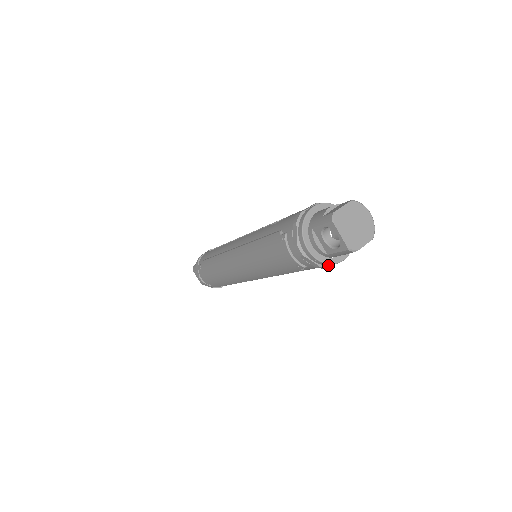
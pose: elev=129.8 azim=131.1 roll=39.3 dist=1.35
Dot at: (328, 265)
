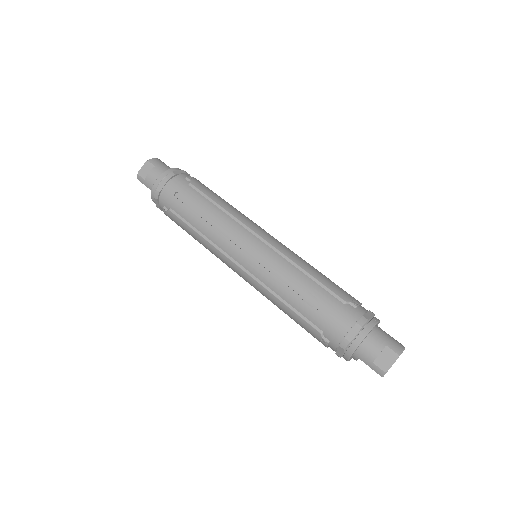
Dot at: occluded
